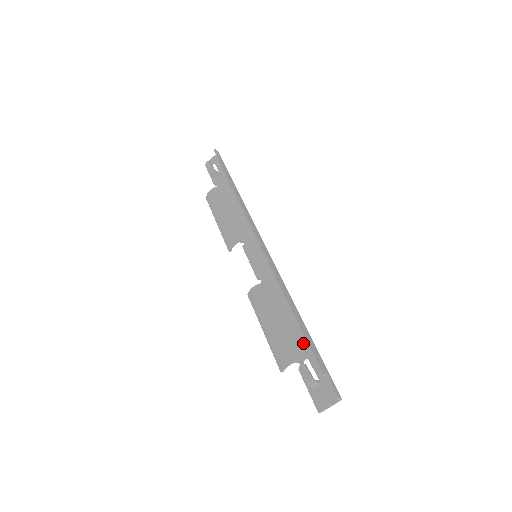
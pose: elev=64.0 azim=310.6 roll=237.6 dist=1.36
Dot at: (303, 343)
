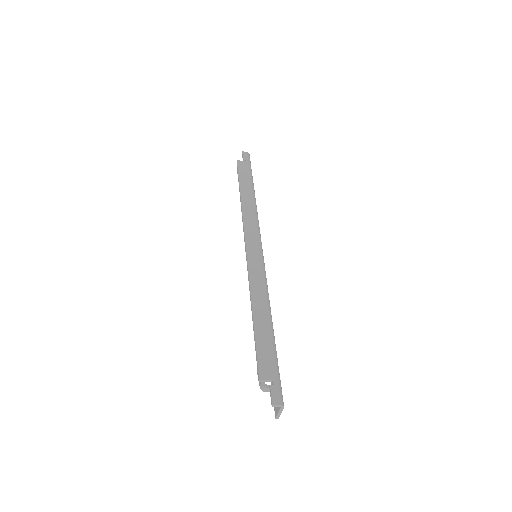
Dot at: occluded
